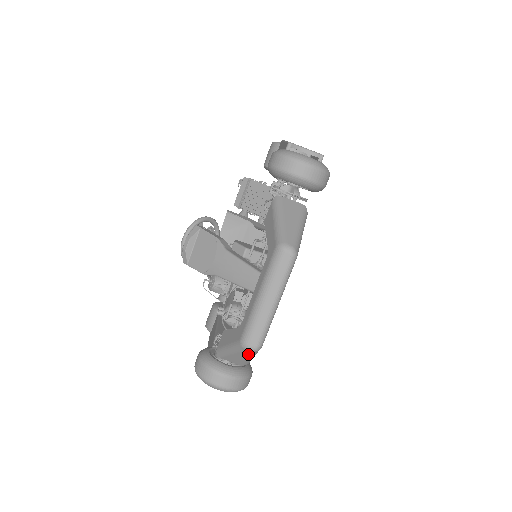
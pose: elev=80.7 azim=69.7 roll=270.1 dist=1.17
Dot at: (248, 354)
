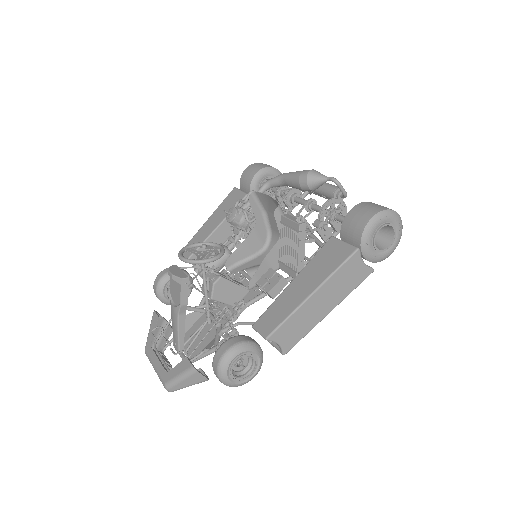
Dot at: (151, 346)
